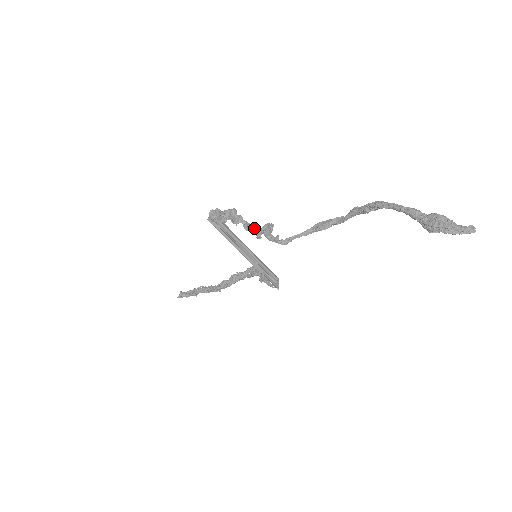
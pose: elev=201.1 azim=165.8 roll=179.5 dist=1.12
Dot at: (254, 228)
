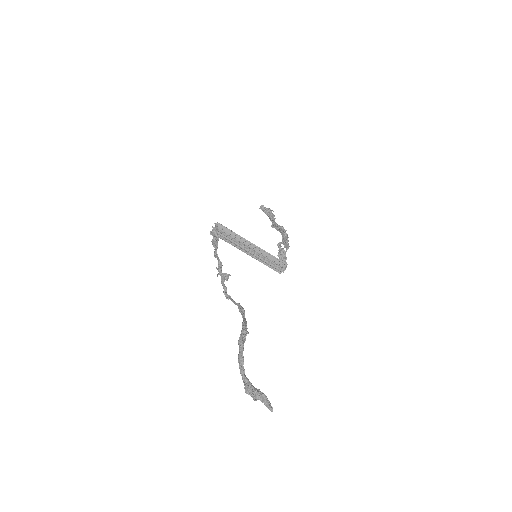
Dot at: occluded
